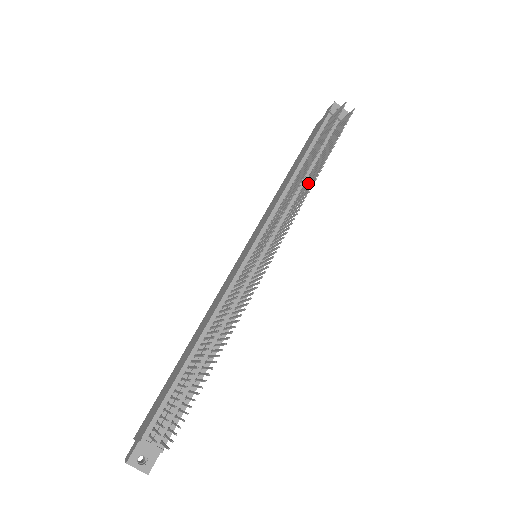
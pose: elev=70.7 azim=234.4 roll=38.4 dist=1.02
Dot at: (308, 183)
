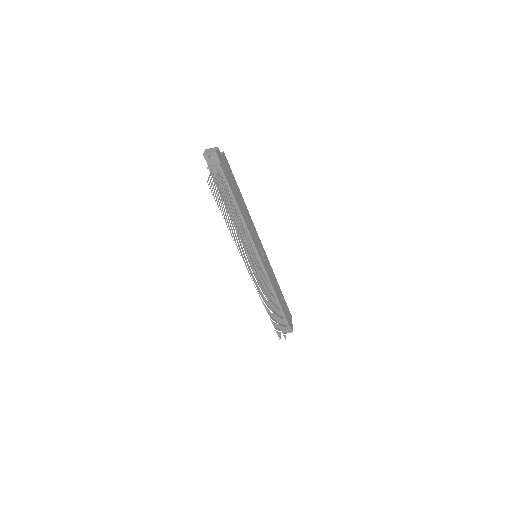
Dot at: (239, 223)
